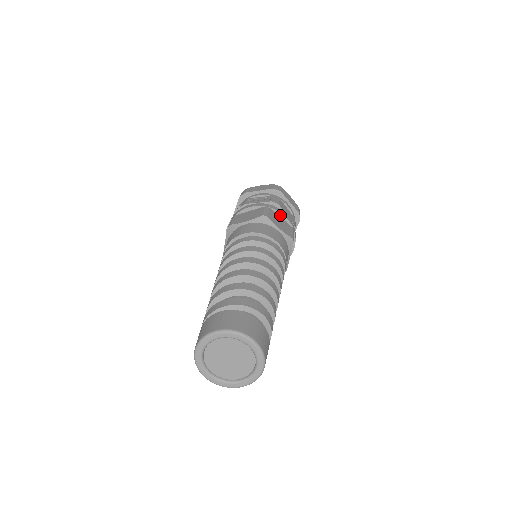
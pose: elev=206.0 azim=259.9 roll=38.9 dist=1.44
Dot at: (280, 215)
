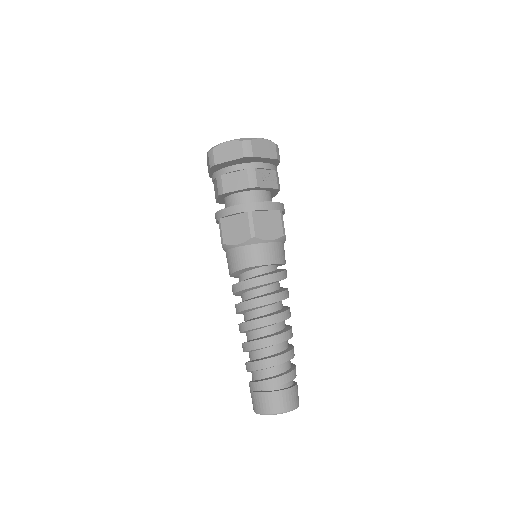
Dot at: (283, 213)
